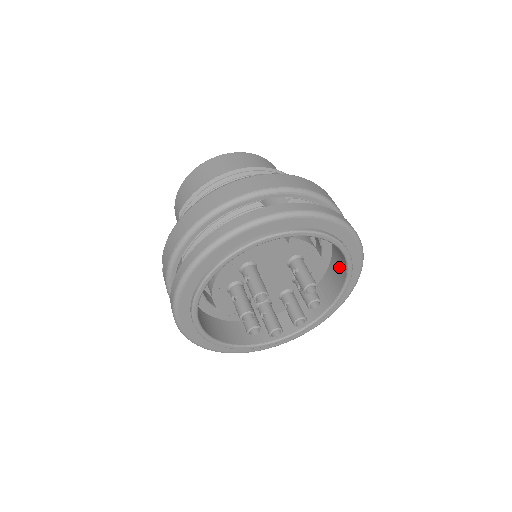
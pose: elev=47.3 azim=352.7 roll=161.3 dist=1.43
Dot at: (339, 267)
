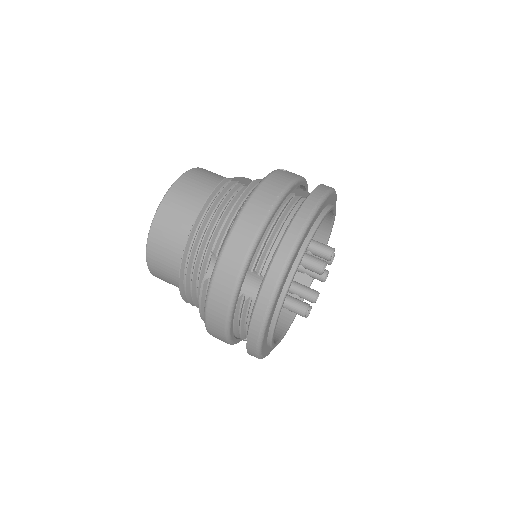
Dot at: occluded
